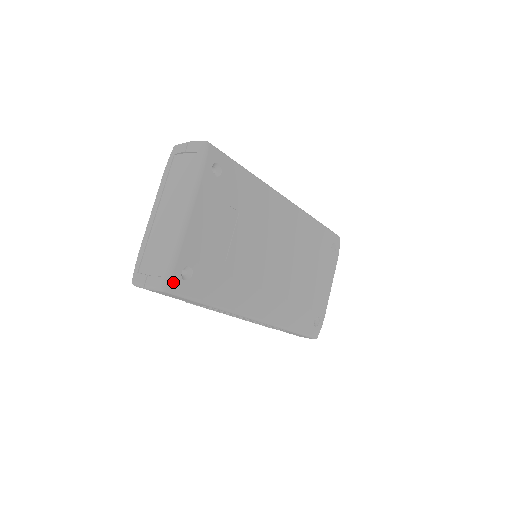
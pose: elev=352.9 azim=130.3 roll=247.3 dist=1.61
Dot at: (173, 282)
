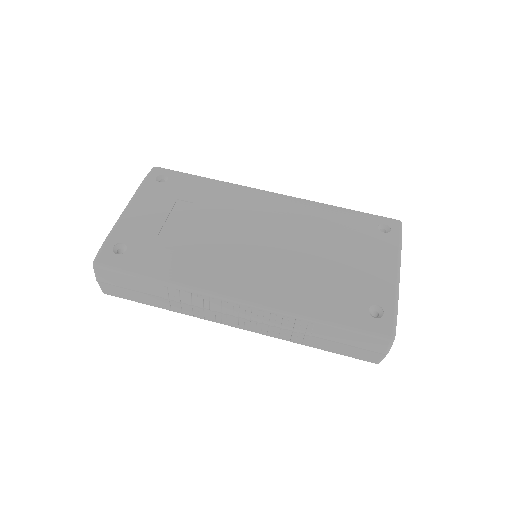
Dot at: (103, 256)
